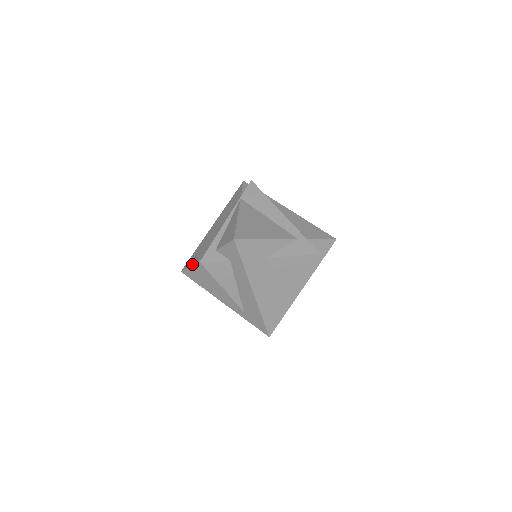
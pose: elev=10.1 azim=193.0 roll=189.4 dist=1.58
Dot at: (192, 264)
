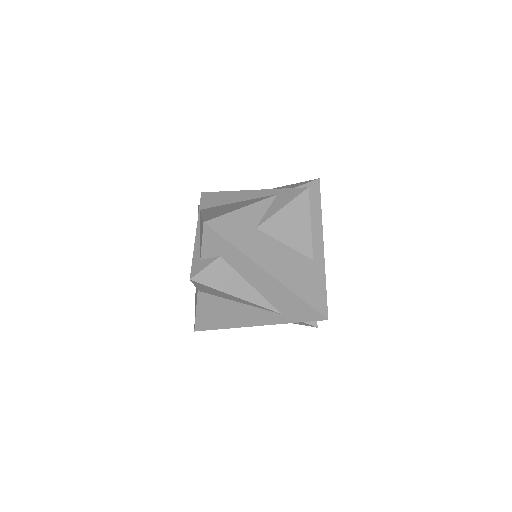
Dot at: (196, 307)
